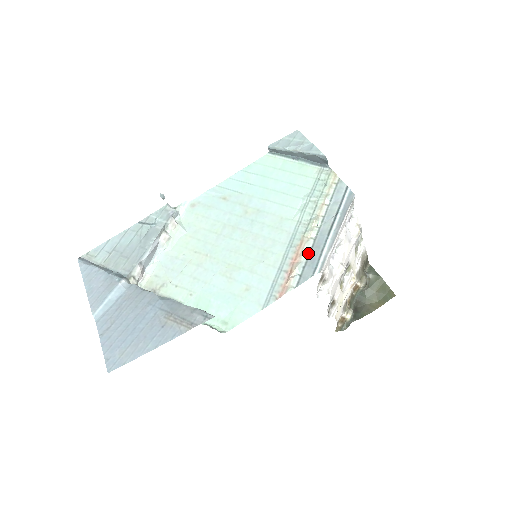
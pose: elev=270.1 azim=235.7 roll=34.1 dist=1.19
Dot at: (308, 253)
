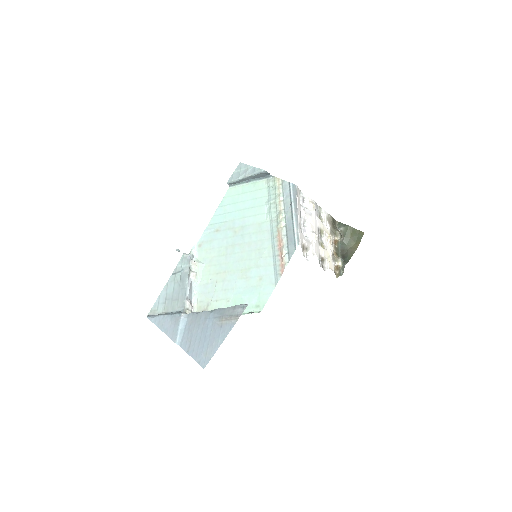
Dot at: (286, 237)
